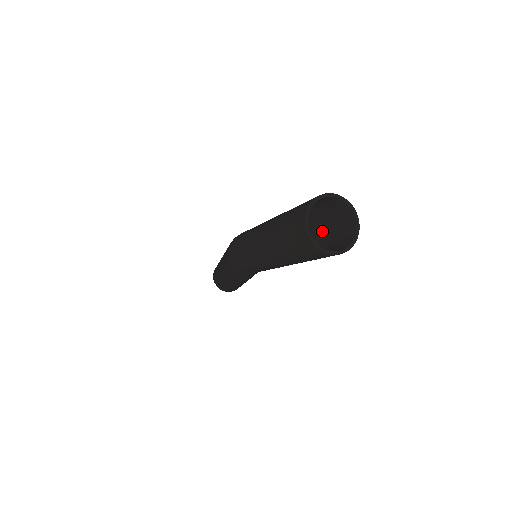
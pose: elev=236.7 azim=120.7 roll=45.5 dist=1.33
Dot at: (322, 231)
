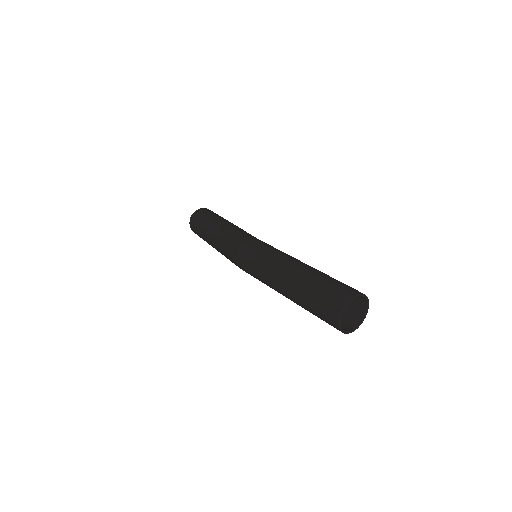
Dot at: occluded
